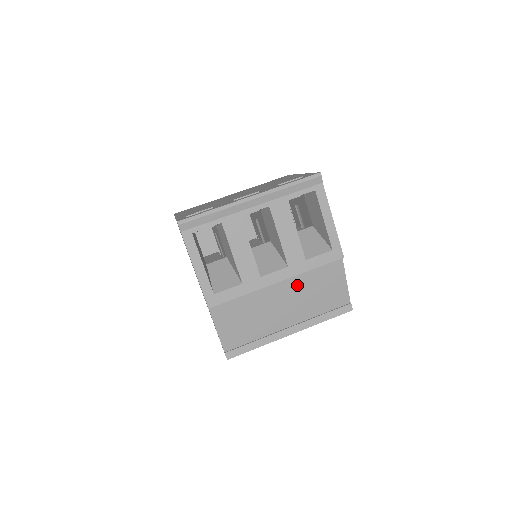
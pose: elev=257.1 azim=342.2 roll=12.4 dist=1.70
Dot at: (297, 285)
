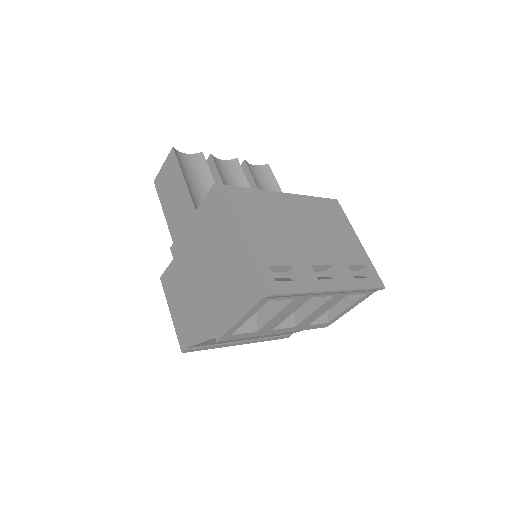
Dot at: occluded
